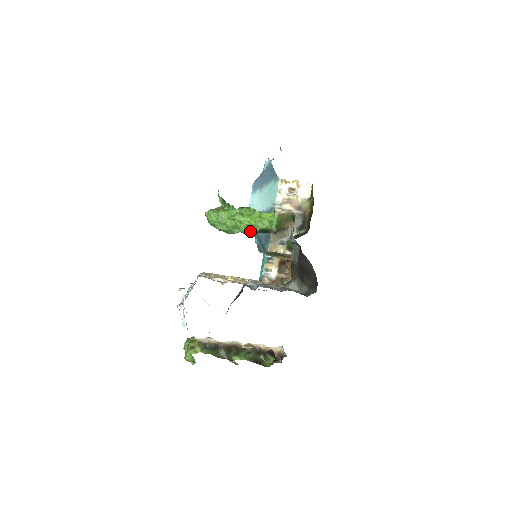
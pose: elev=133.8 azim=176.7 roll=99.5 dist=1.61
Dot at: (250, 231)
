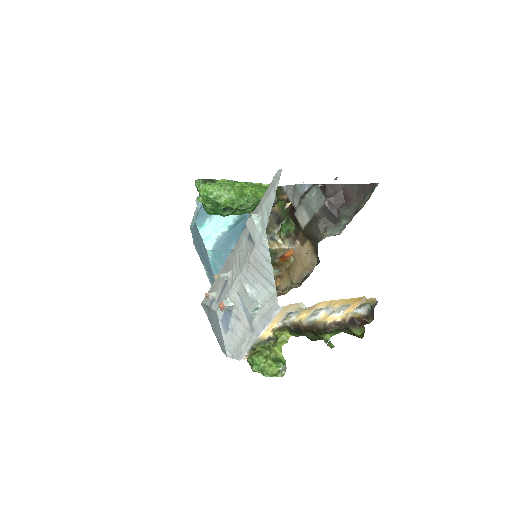
Dot at: (256, 198)
